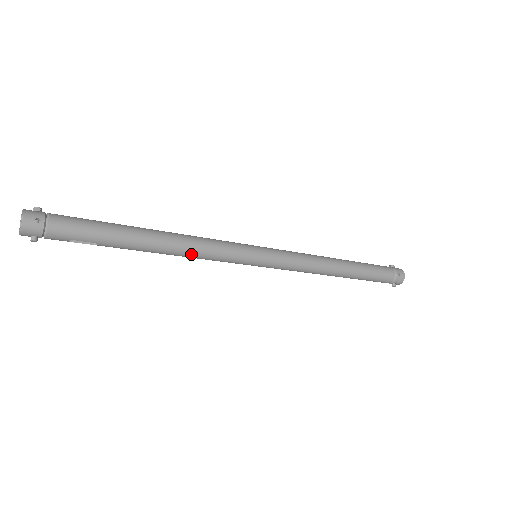
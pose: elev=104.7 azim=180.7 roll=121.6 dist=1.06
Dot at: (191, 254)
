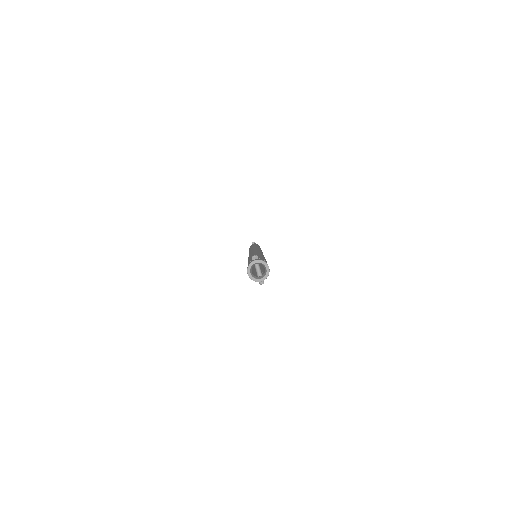
Dot at: occluded
